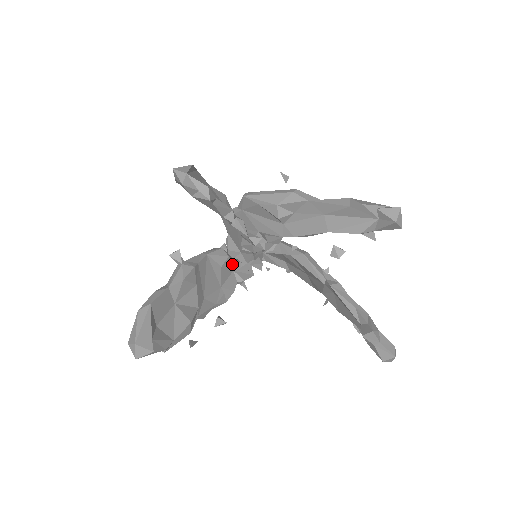
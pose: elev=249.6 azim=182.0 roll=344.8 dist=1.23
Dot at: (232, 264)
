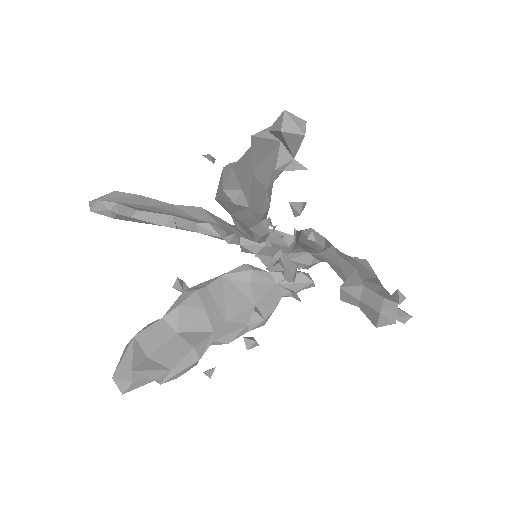
Dot at: (268, 277)
